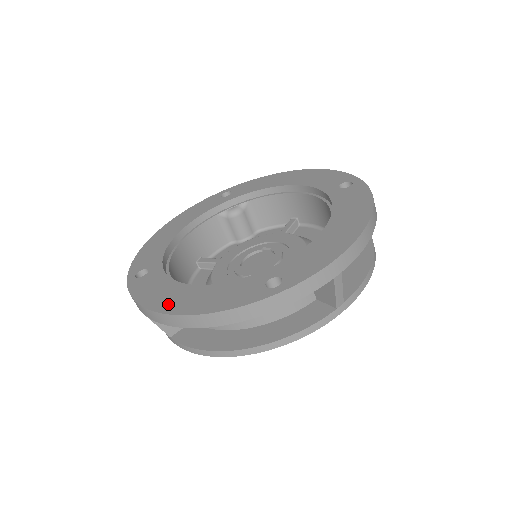
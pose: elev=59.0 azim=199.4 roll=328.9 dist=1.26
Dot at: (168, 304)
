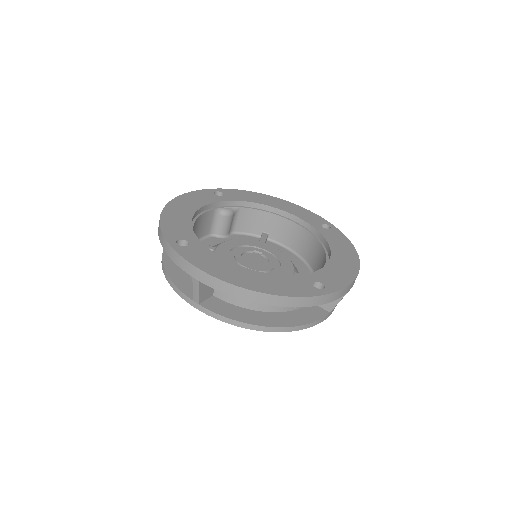
Dot at: (236, 279)
